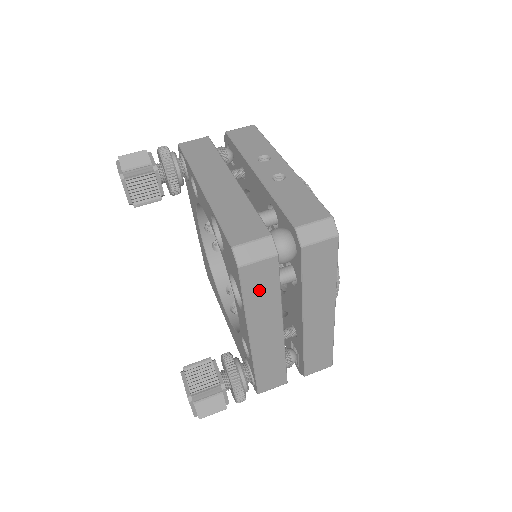
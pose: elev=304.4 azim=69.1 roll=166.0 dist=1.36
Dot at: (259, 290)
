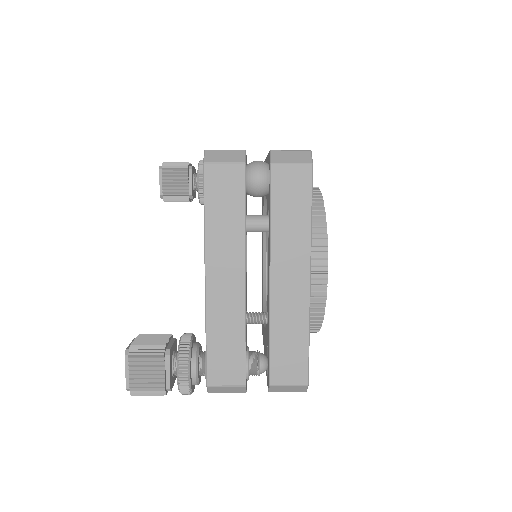
Dot at: (222, 204)
